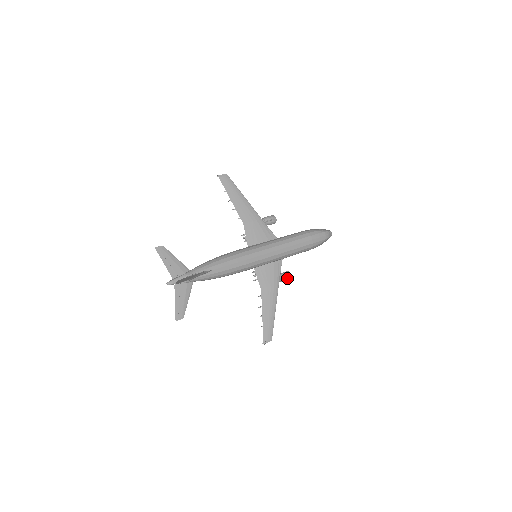
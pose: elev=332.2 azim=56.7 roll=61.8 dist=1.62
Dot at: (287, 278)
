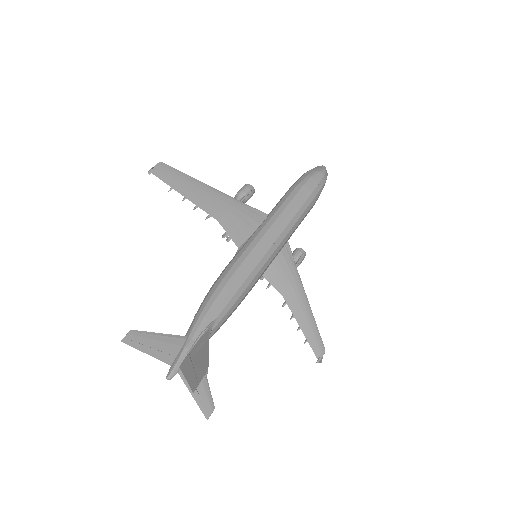
Dot at: (302, 258)
